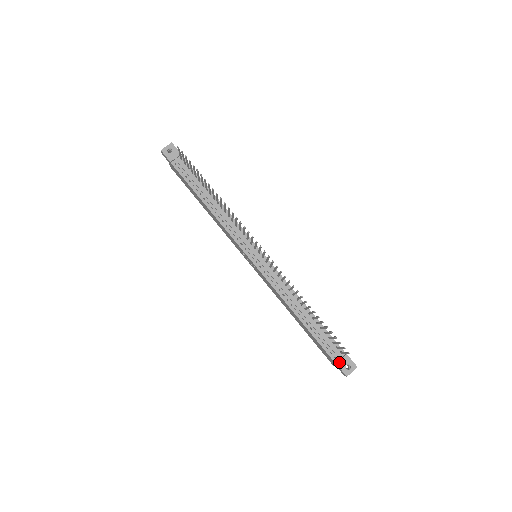
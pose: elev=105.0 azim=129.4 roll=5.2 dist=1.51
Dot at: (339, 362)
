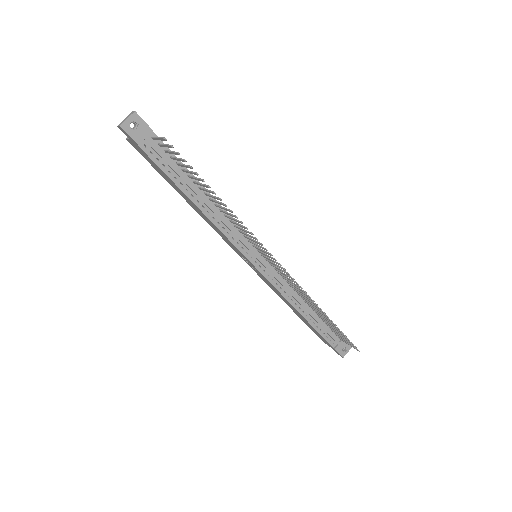
Dot at: (337, 347)
